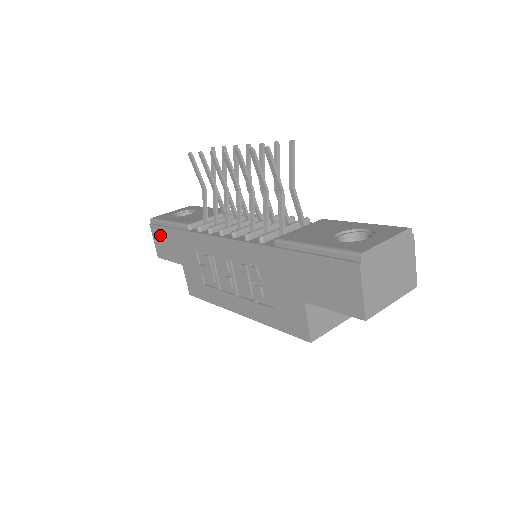
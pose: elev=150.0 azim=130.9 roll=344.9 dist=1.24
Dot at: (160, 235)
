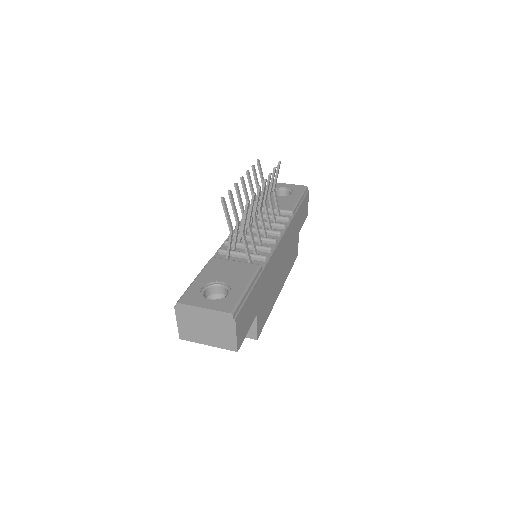
Dot at: occluded
